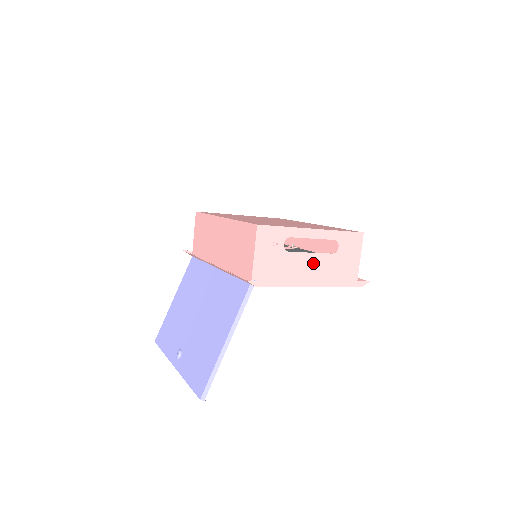
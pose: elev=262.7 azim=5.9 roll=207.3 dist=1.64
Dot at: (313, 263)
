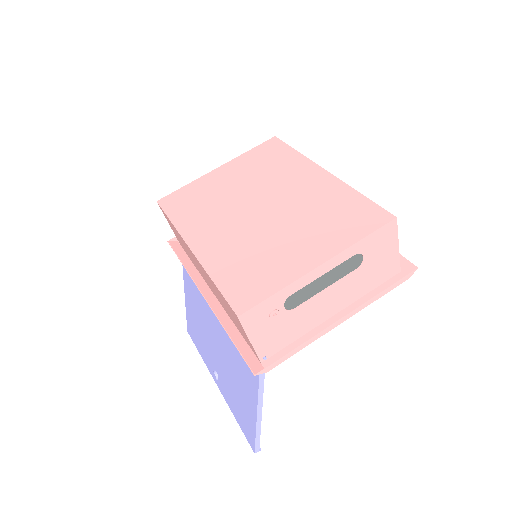
Dot at: (333, 295)
